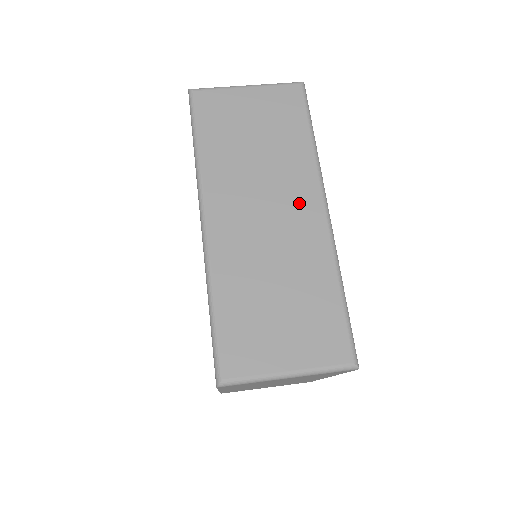
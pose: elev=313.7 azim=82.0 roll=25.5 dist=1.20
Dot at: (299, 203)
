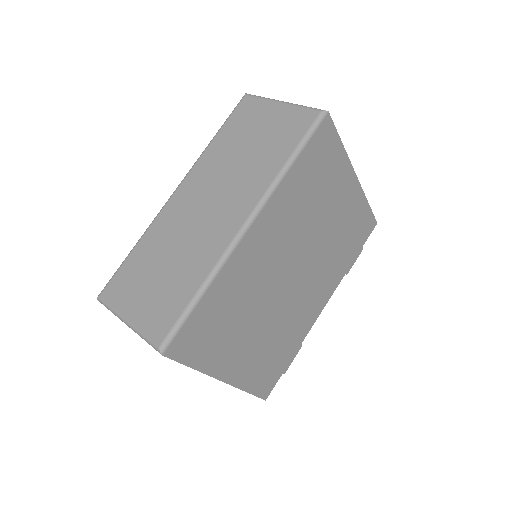
Dot at: (232, 209)
